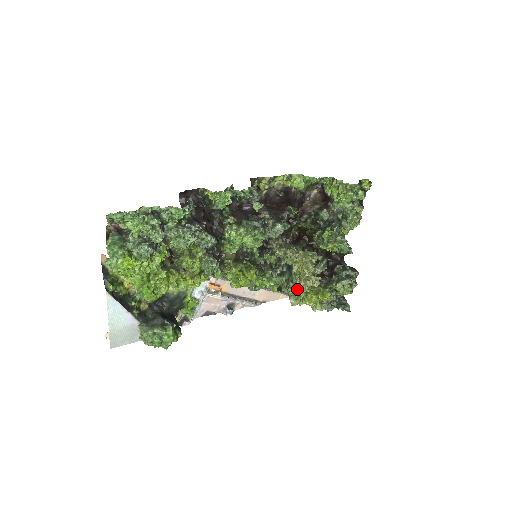
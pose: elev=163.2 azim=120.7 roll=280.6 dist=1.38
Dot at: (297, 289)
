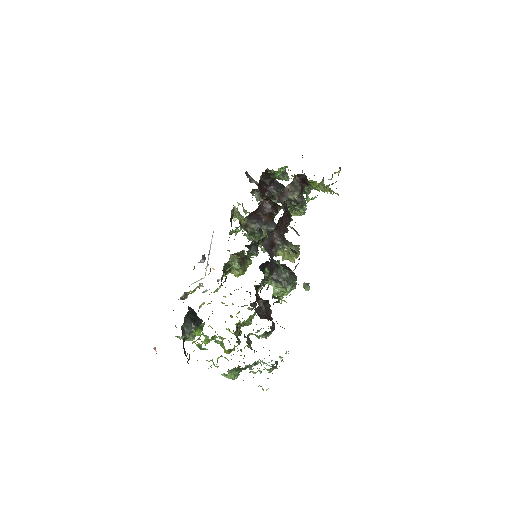
Dot at: occluded
